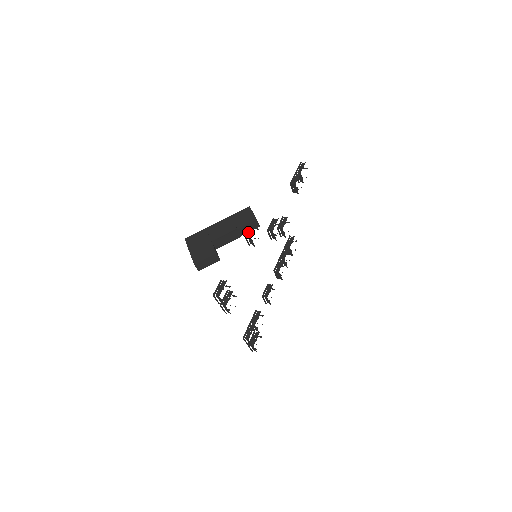
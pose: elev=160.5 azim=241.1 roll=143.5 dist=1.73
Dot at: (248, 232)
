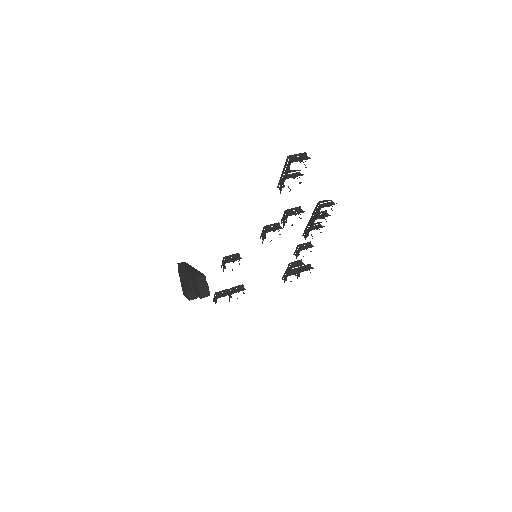
Dot at: (223, 266)
